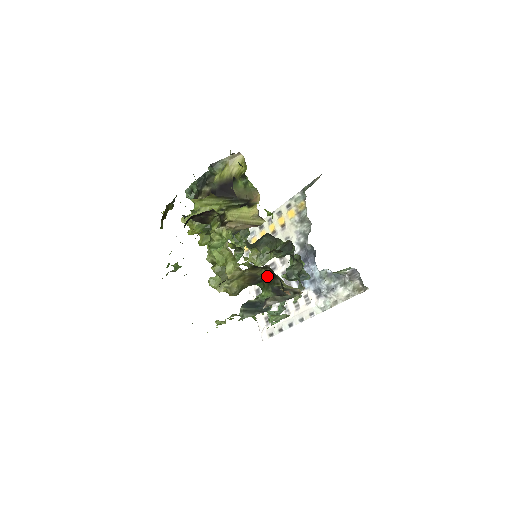
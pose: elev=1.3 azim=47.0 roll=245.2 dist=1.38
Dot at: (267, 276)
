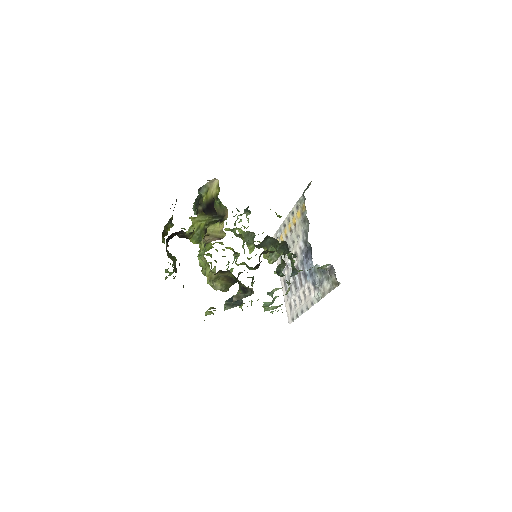
Dot at: (235, 278)
